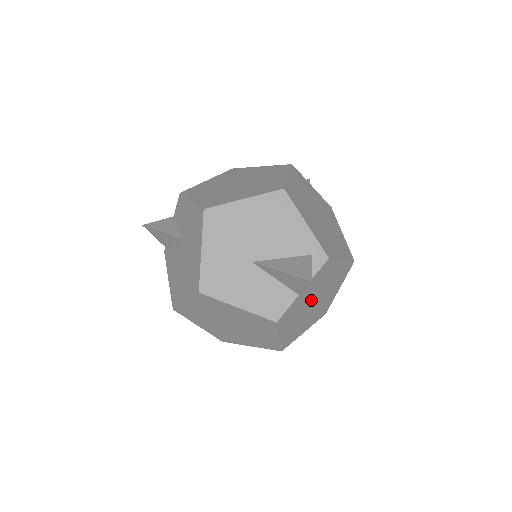
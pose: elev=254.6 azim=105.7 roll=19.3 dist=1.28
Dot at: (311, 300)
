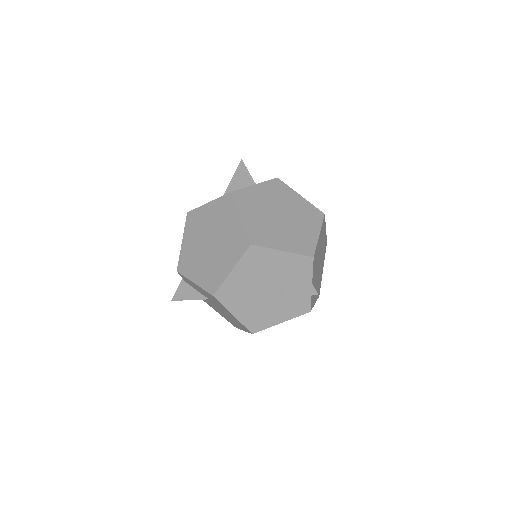
Dot at: (317, 270)
